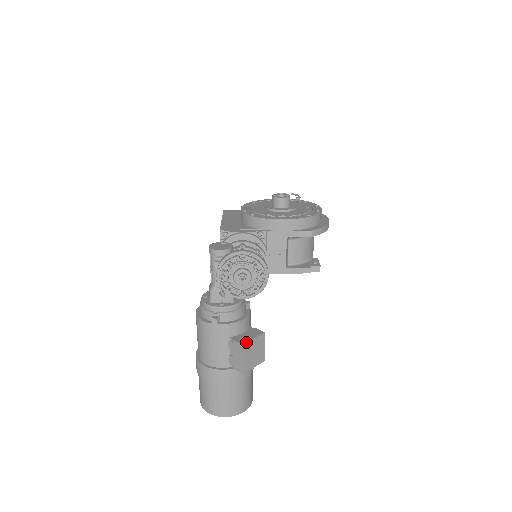
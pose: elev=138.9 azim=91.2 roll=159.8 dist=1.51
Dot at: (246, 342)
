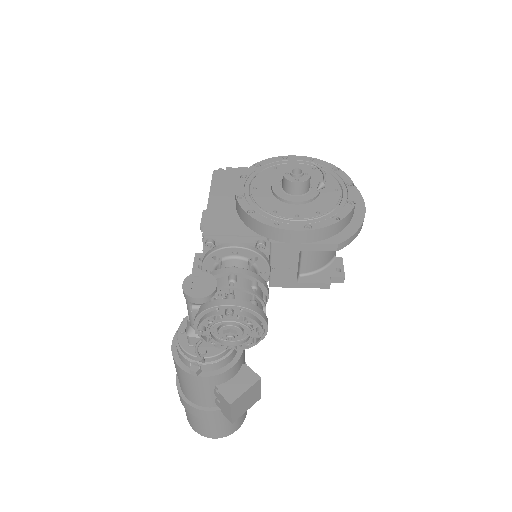
Dot at: (235, 399)
